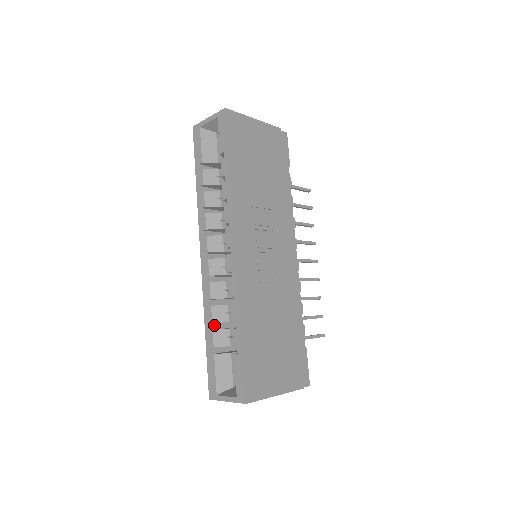
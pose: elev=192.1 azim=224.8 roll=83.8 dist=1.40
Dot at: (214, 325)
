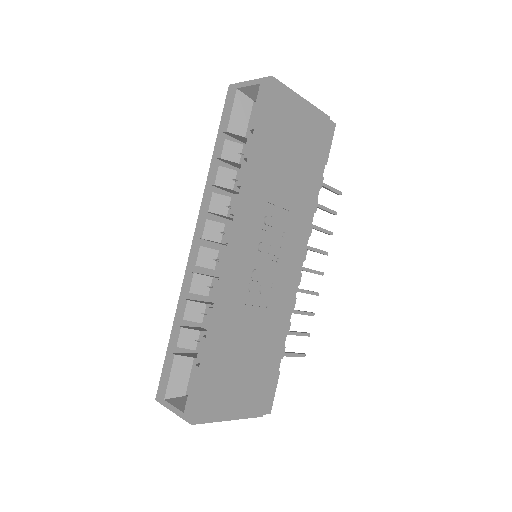
Dot at: (185, 321)
